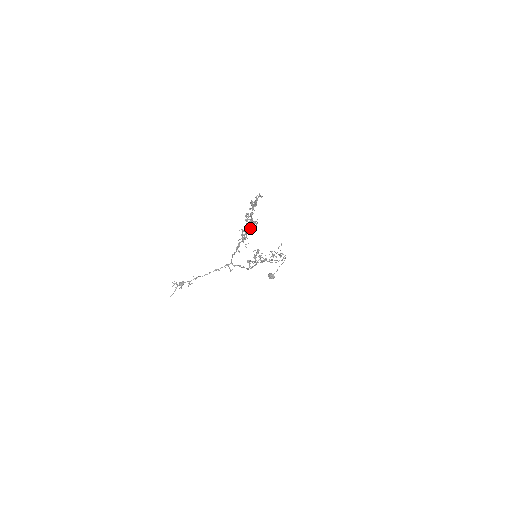
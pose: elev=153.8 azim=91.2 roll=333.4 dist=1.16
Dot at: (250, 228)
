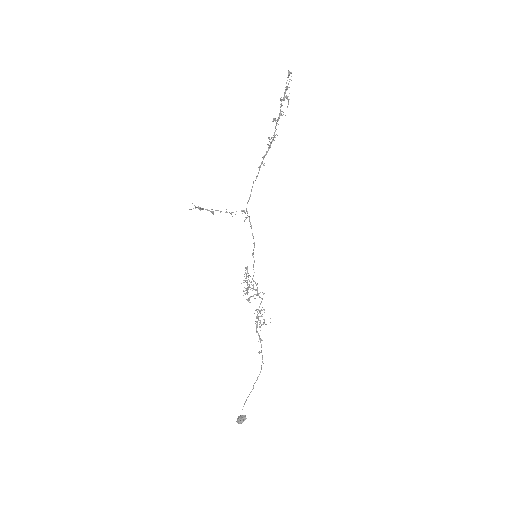
Dot at: occluded
